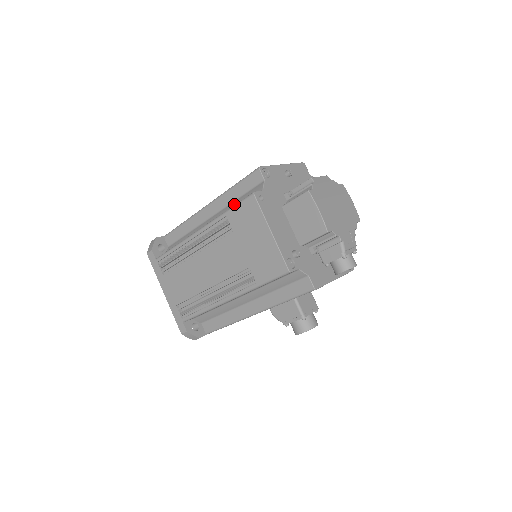
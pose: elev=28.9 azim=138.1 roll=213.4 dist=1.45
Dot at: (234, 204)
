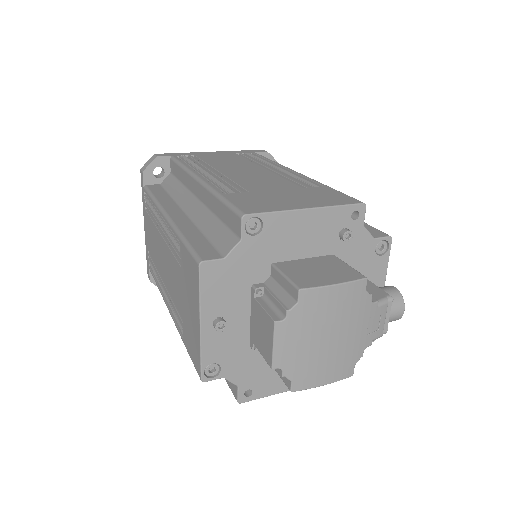
Dot at: occluded
